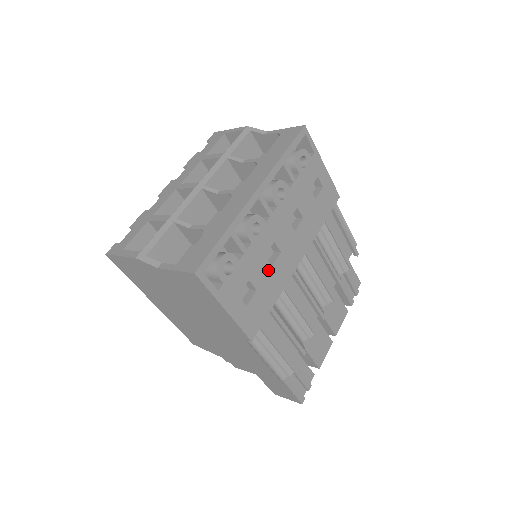
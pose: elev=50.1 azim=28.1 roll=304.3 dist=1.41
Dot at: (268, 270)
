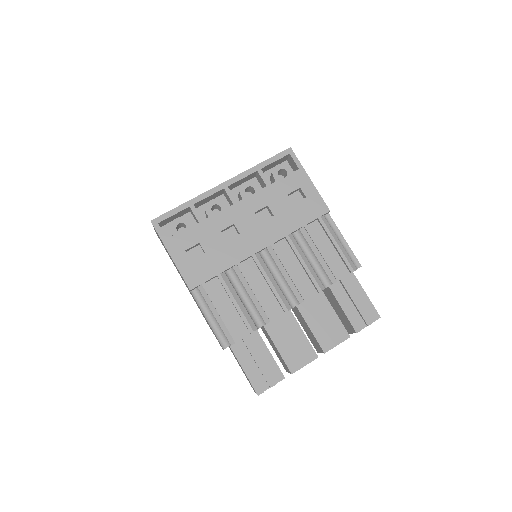
Dot at: (222, 243)
